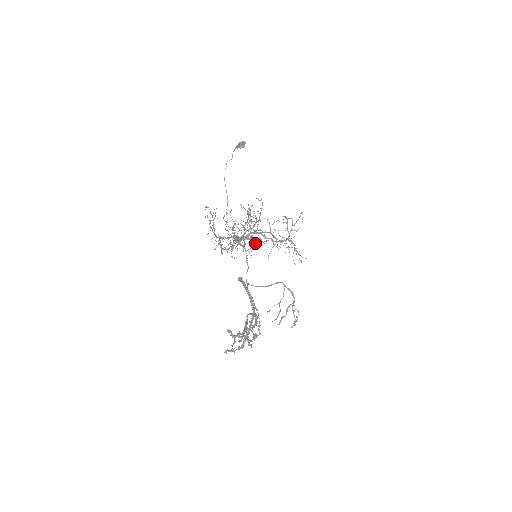
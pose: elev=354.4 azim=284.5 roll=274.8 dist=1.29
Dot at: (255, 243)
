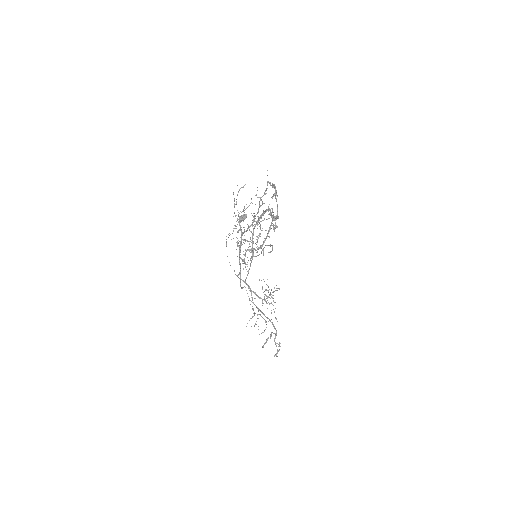
Dot at: (261, 230)
